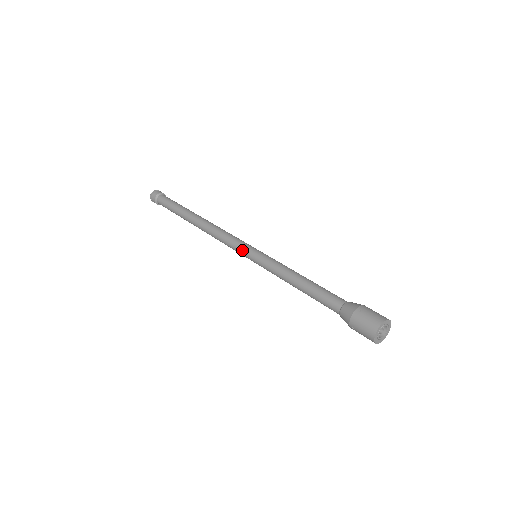
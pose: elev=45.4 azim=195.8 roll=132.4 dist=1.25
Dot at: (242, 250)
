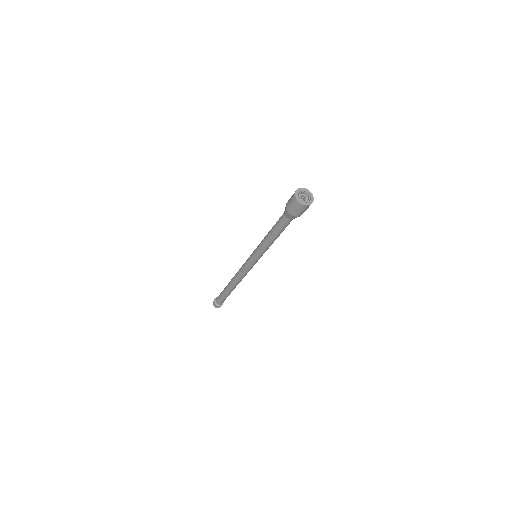
Dot at: (248, 262)
